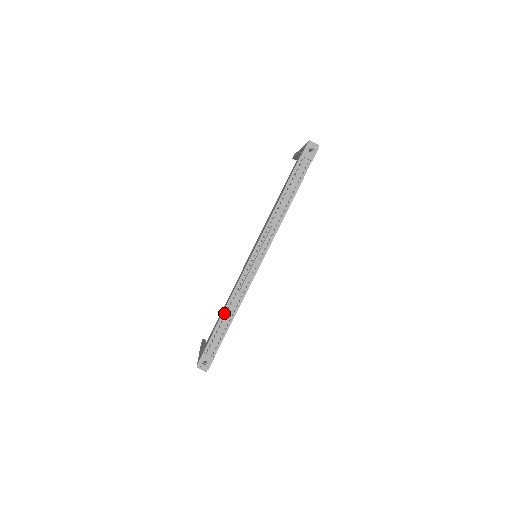
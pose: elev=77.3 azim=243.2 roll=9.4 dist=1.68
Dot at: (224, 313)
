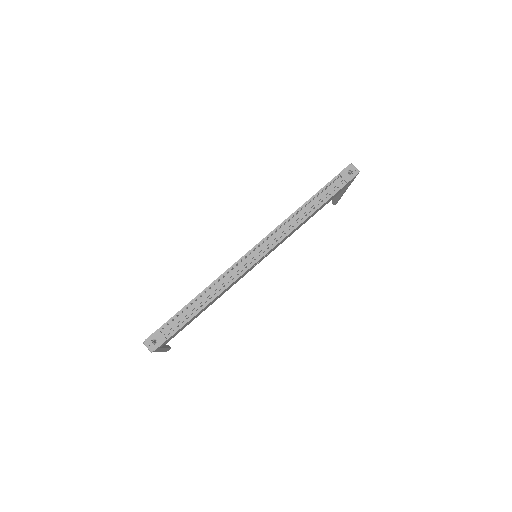
Dot at: (198, 296)
